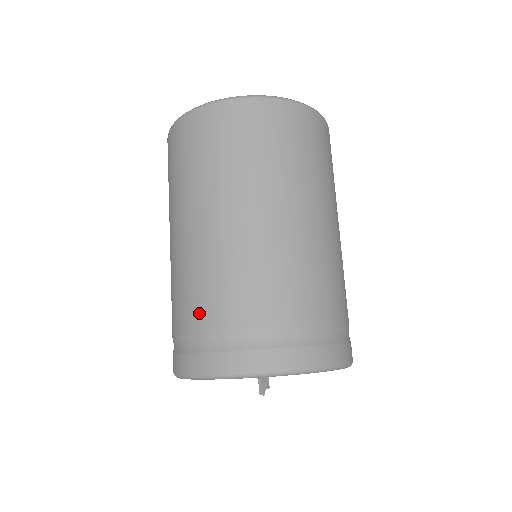
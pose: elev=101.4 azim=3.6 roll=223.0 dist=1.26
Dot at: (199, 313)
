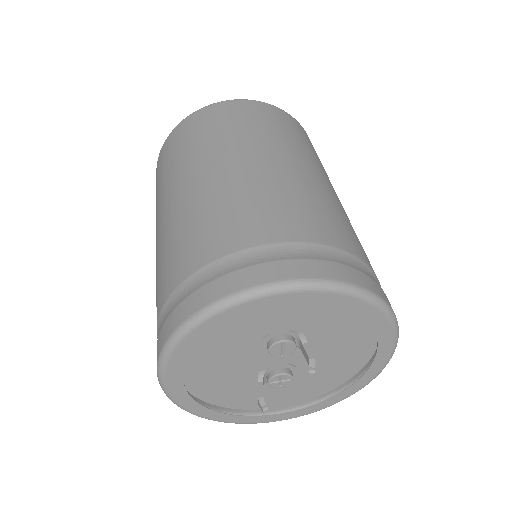
Dot at: (283, 224)
